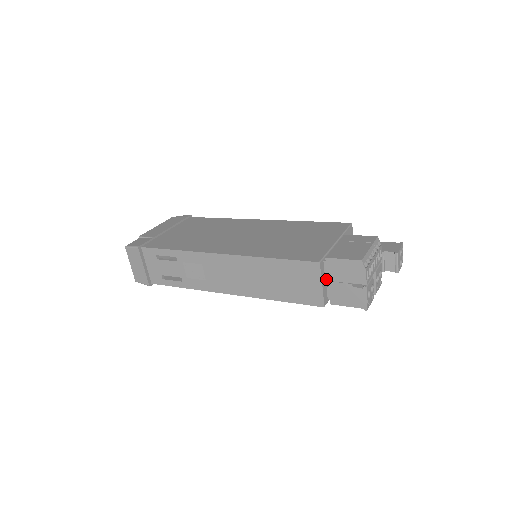
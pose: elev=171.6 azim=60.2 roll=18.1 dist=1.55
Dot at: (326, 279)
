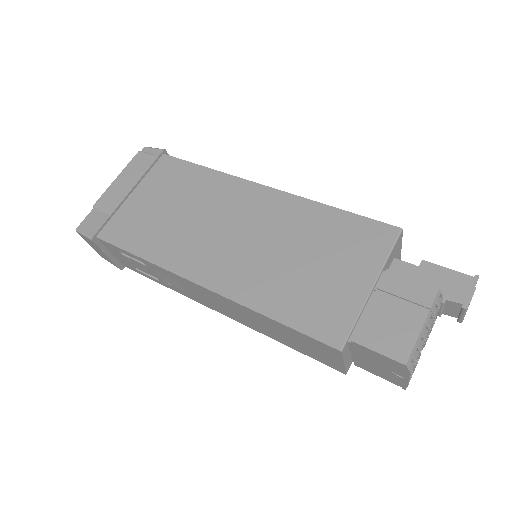
Dot at: occluded
